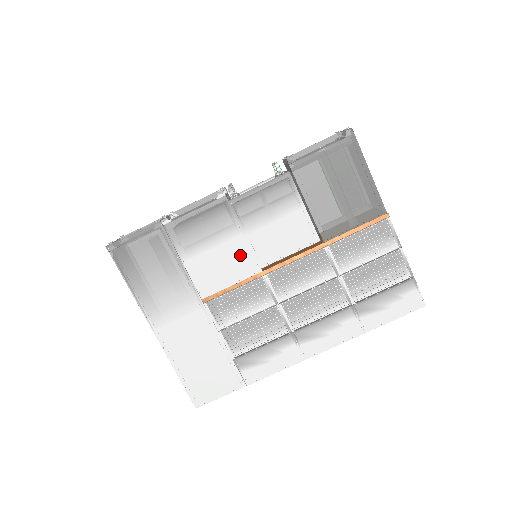
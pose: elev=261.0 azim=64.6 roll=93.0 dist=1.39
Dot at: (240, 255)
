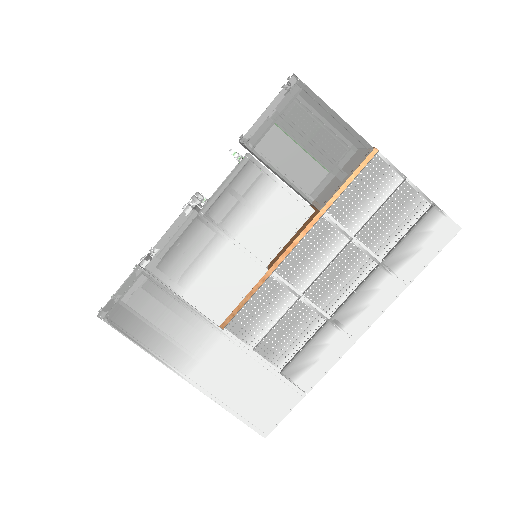
Dot at: (237, 264)
